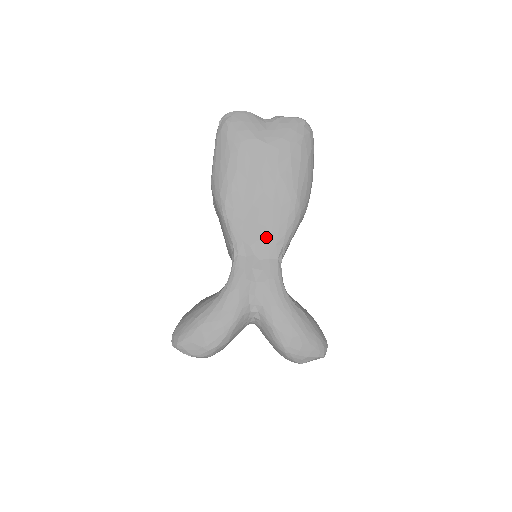
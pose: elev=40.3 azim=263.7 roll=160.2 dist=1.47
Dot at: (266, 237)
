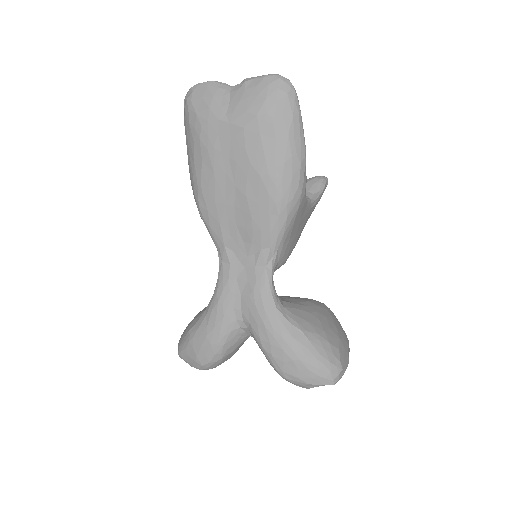
Dot at: (248, 240)
